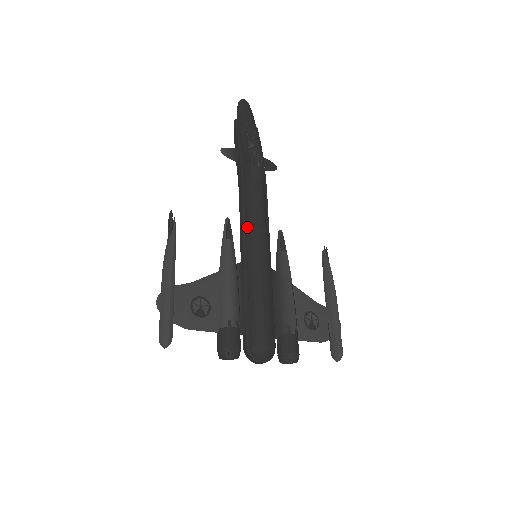
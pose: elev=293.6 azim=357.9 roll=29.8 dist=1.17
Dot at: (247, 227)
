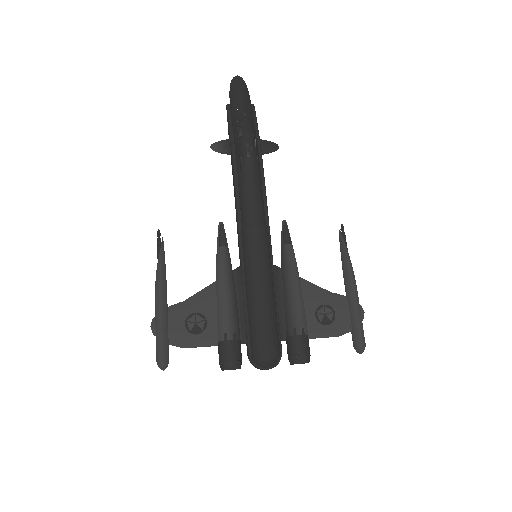
Dot at: (241, 228)
